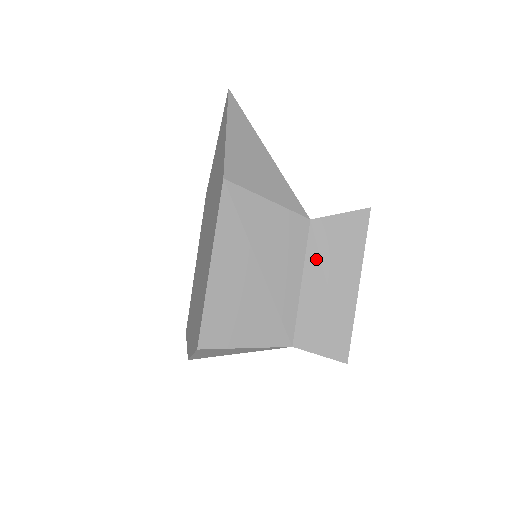
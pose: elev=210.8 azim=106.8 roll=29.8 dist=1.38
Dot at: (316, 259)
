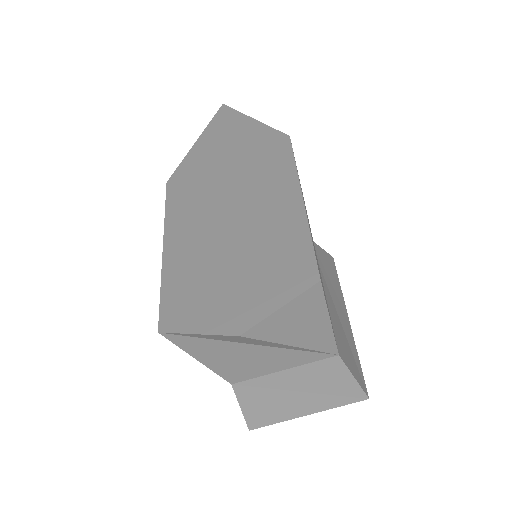
Dot at: (322, 274)
